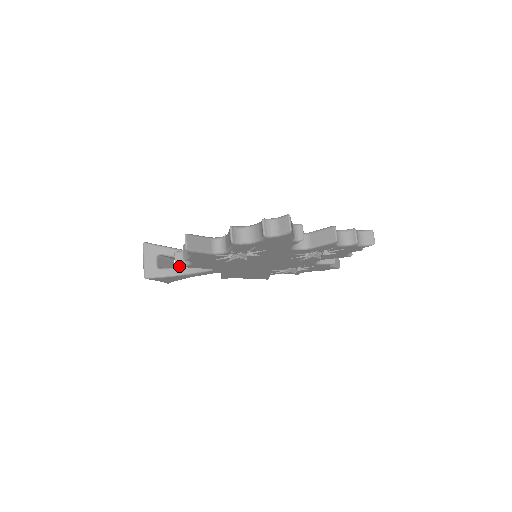
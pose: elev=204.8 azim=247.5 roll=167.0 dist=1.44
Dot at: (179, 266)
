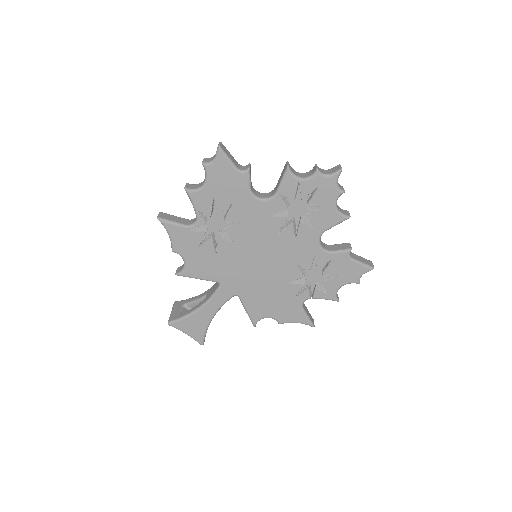
Dot at: (178, 274)
